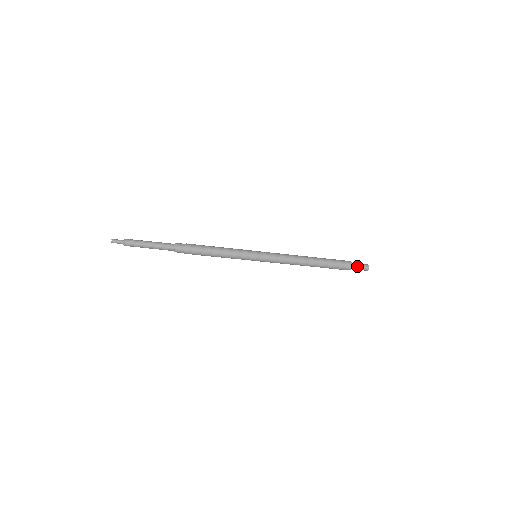
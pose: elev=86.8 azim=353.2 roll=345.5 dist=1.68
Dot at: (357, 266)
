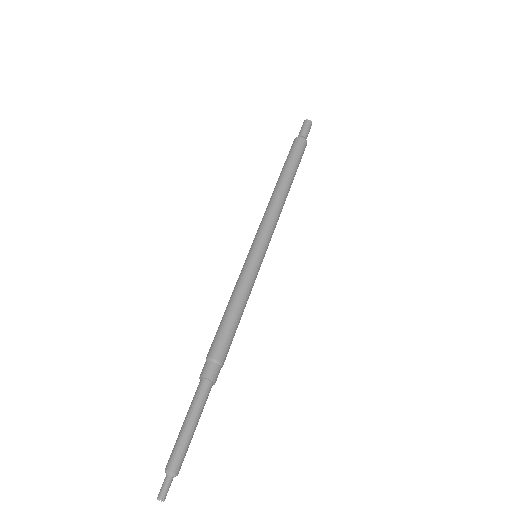
Dot at: (306, 133)
